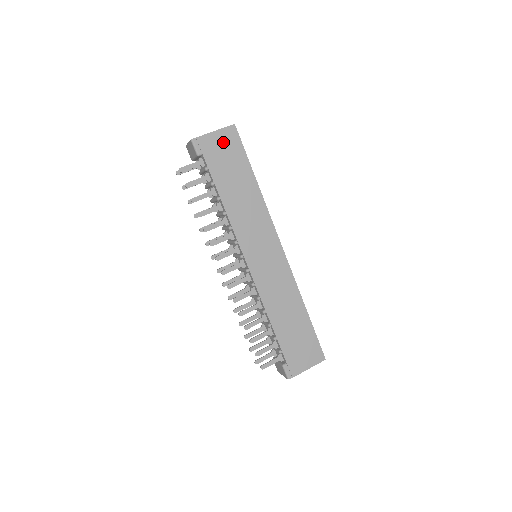
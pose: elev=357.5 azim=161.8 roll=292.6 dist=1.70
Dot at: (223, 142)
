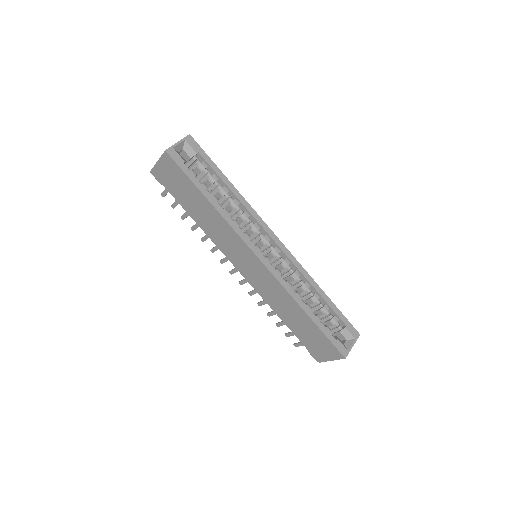
Dot at: (168, 170)
